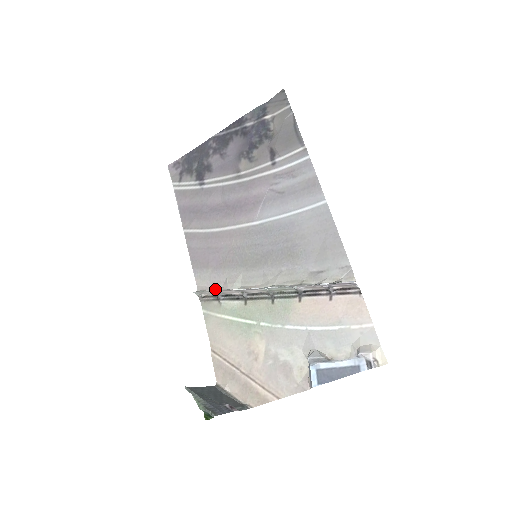
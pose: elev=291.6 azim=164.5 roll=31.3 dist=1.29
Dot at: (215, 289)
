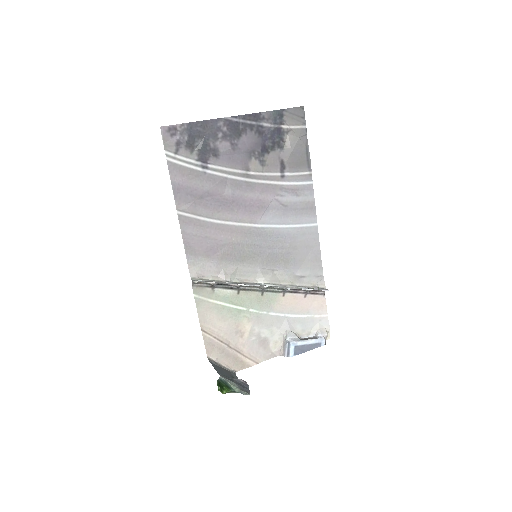
Dot at: (213, 279)
